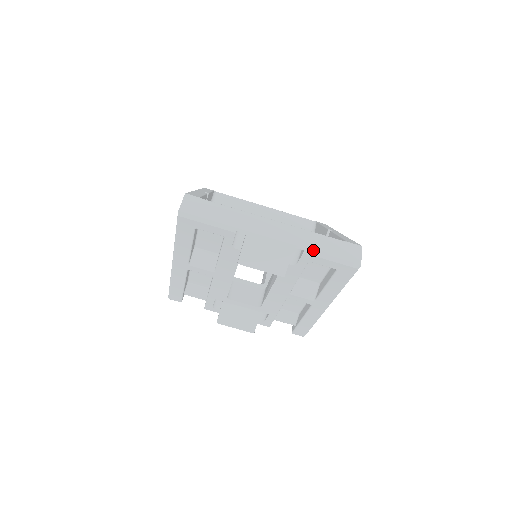
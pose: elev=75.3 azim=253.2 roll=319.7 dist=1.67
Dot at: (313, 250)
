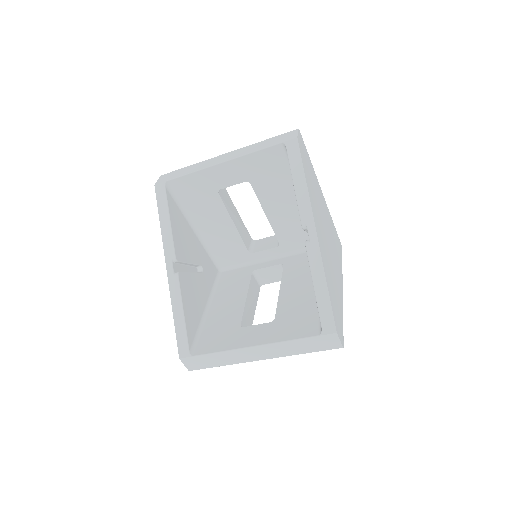
Dot at: occluded
